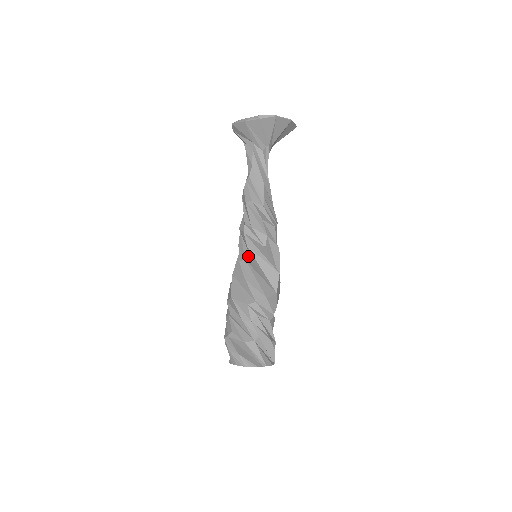
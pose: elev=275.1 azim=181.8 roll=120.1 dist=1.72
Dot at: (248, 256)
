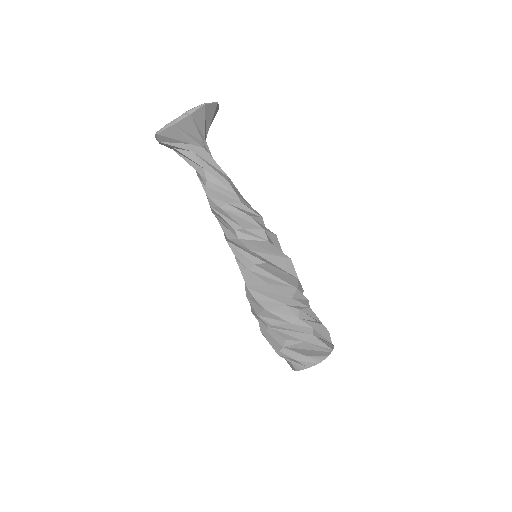
Dot at: (256, 260)
